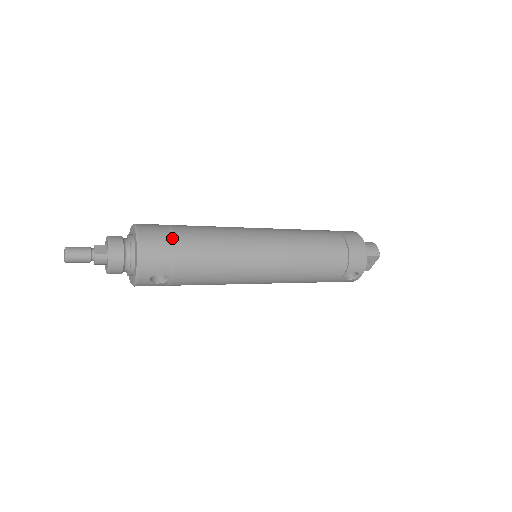
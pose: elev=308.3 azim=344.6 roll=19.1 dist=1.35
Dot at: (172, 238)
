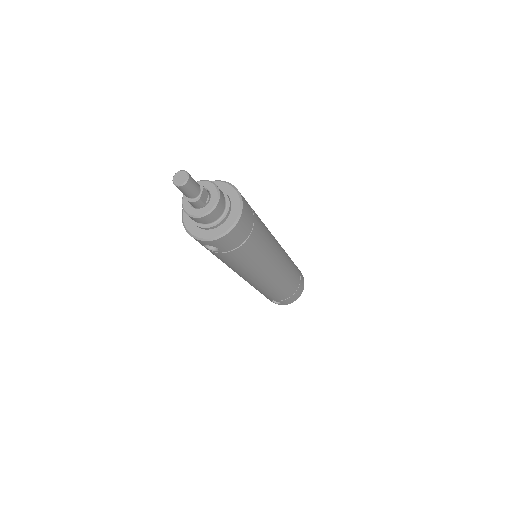
Dot at: (251, 231)
